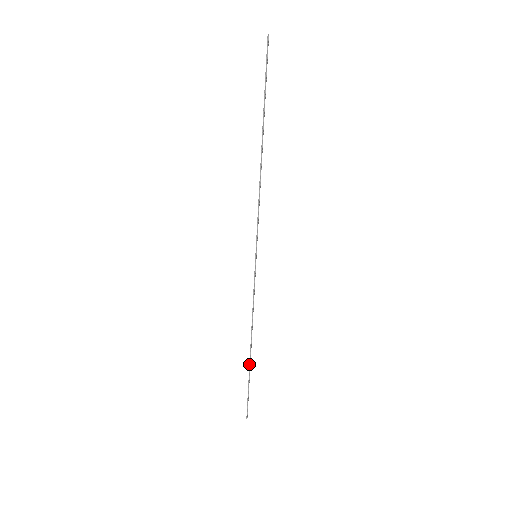
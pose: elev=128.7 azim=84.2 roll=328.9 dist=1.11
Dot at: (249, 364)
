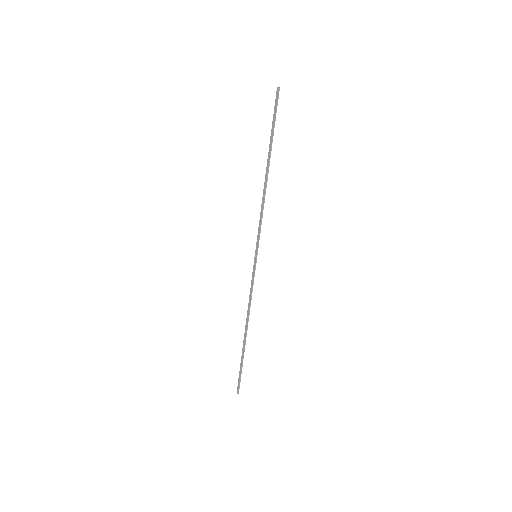
Dot at: (244, 346)
